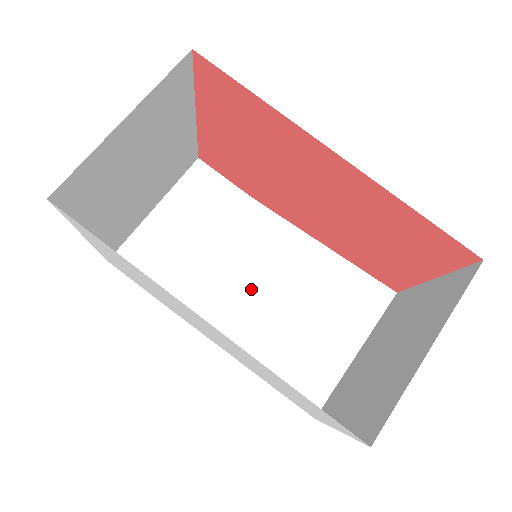
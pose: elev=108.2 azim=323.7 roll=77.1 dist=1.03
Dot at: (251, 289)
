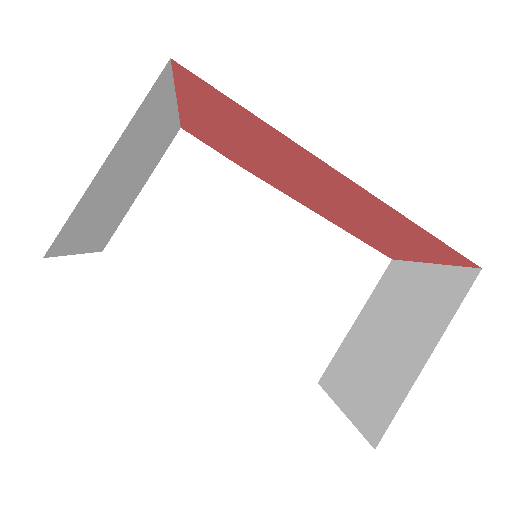
Dot at: (250, 267)
